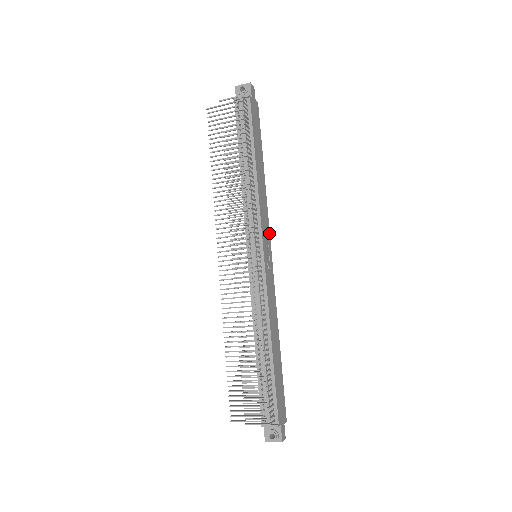
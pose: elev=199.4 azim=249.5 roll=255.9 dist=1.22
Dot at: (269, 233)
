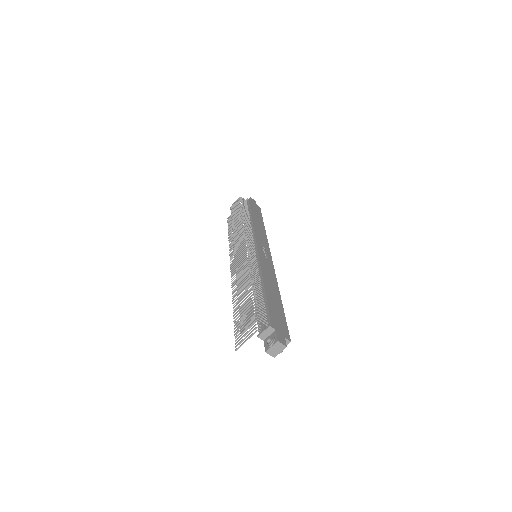
Dot at: (269, 249)
